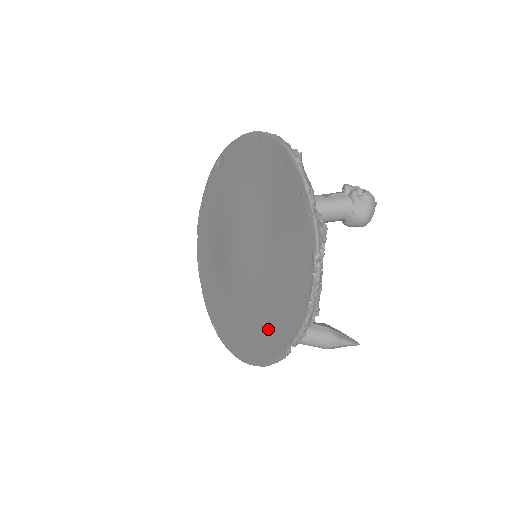
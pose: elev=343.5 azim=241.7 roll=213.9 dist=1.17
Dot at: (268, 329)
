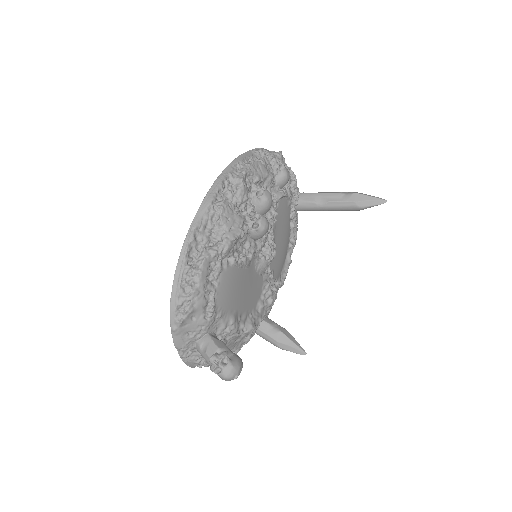
Dot at: occluded
